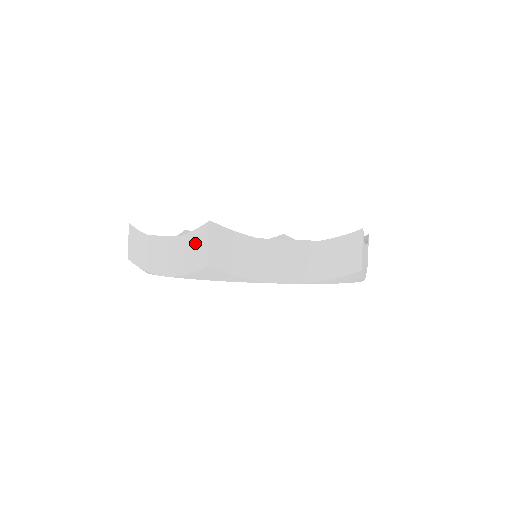
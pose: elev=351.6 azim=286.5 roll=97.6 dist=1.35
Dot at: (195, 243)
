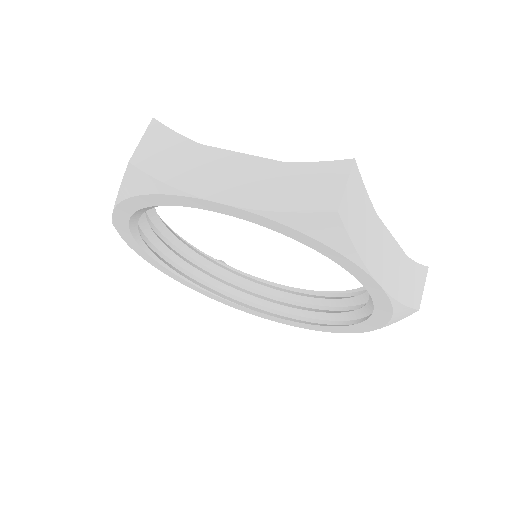
Dot at: occluded
